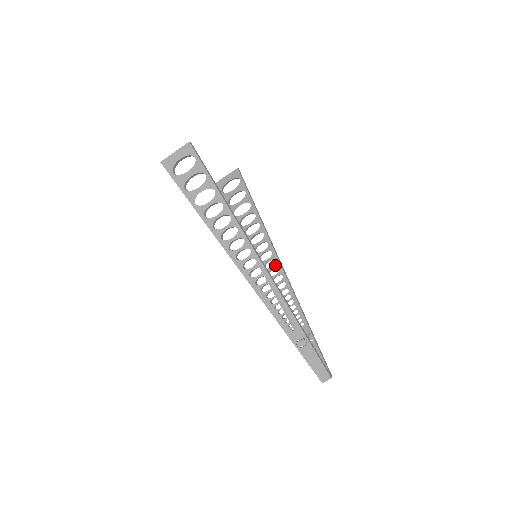
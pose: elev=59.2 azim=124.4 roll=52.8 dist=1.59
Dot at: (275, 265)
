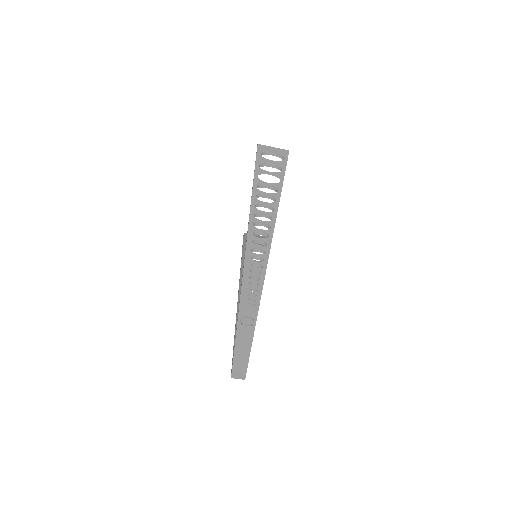
Dot at: occluded
